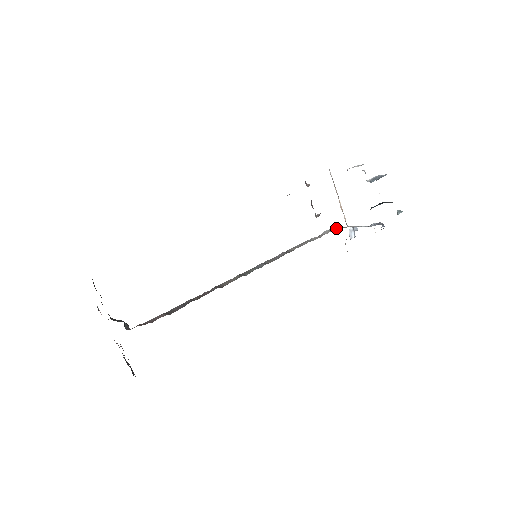
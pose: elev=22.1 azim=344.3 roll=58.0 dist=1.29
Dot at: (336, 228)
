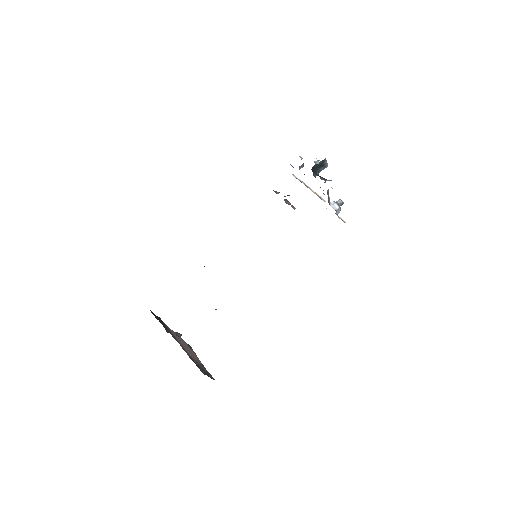
Dot at: occluded
